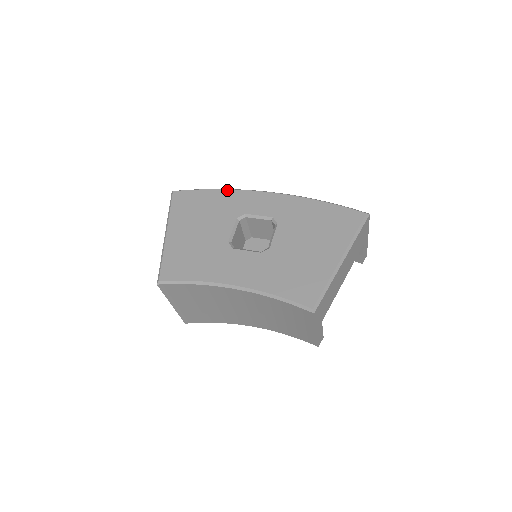
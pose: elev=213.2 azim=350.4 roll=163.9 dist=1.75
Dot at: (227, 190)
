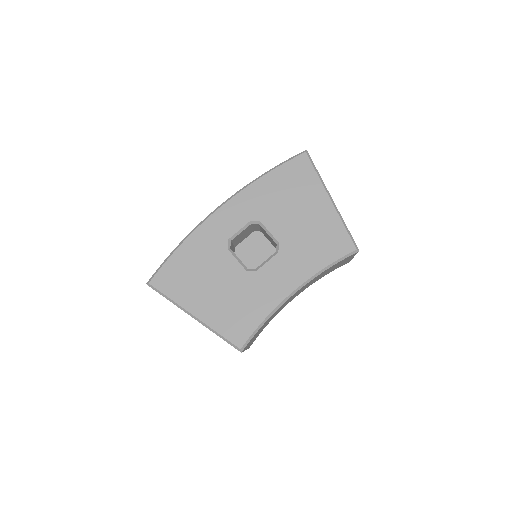
Dot at: (189, 237)
